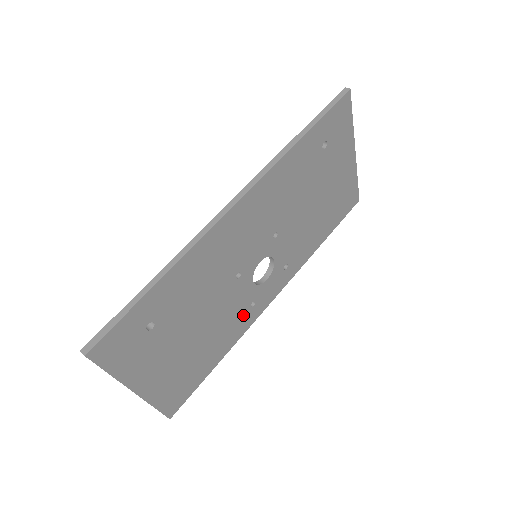
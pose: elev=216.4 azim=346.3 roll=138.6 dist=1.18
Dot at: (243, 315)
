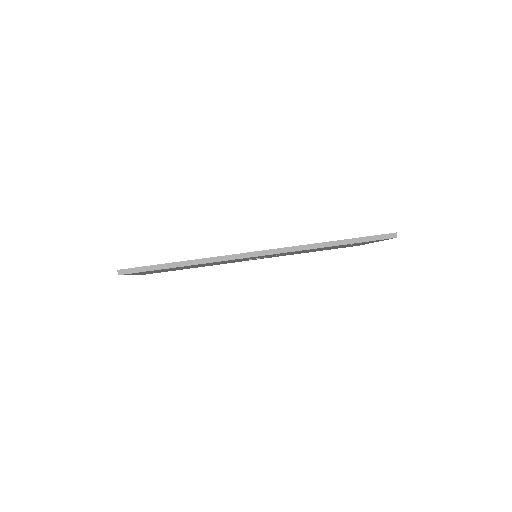
Dot at: occluded
